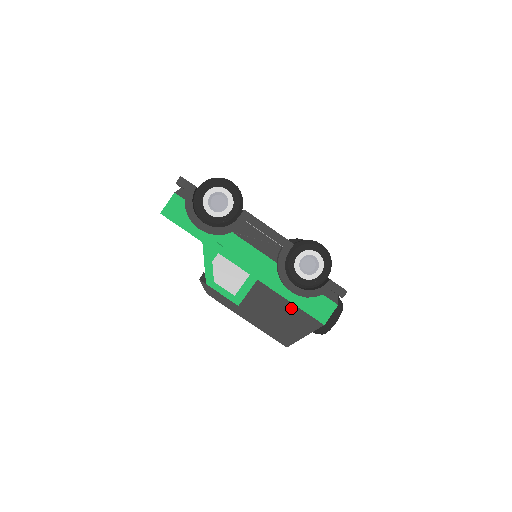
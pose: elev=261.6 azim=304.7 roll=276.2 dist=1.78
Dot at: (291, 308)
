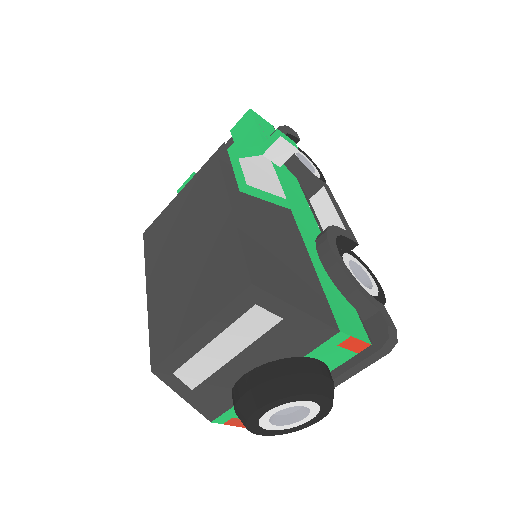
Dot at: (307, 266)
